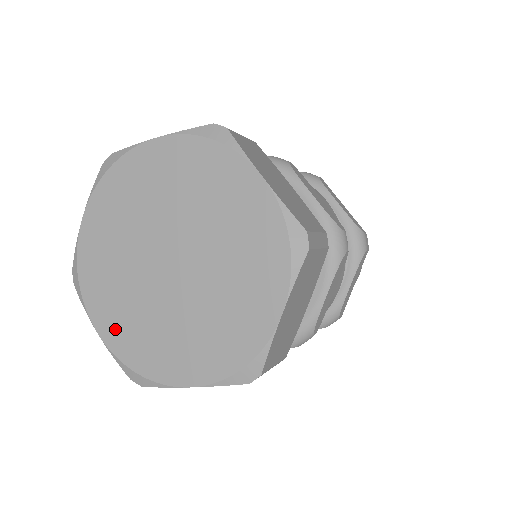
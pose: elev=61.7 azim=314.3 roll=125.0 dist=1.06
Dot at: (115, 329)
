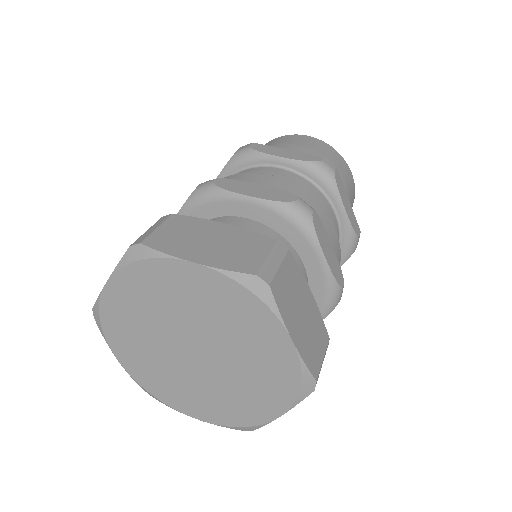
Dot at: (135, 366)
